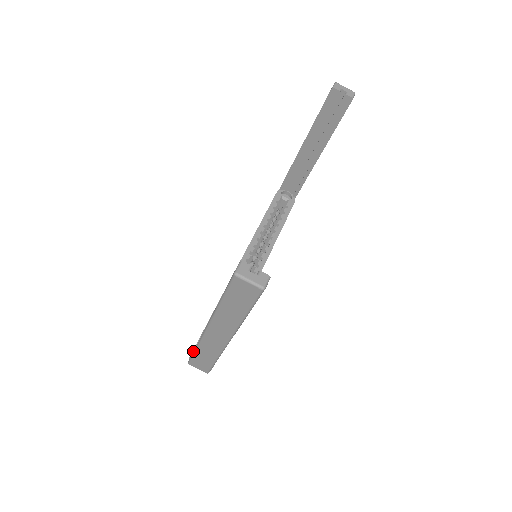
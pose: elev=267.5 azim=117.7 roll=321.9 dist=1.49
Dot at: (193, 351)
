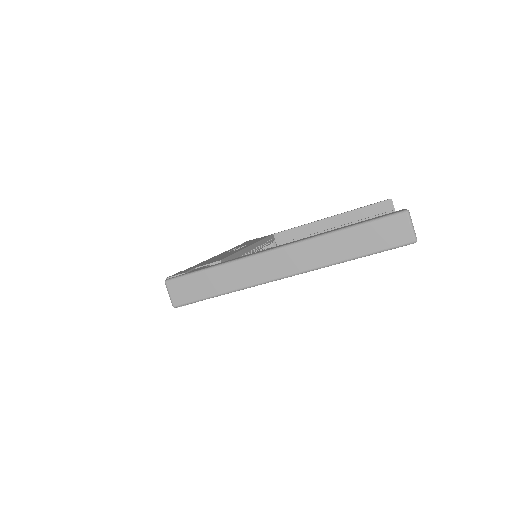
Dot at: (201, 269)
